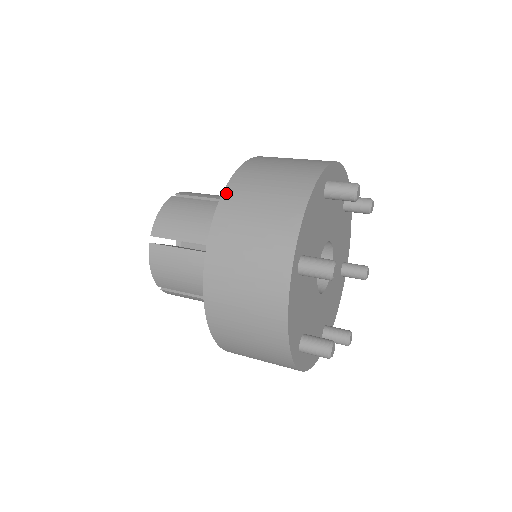
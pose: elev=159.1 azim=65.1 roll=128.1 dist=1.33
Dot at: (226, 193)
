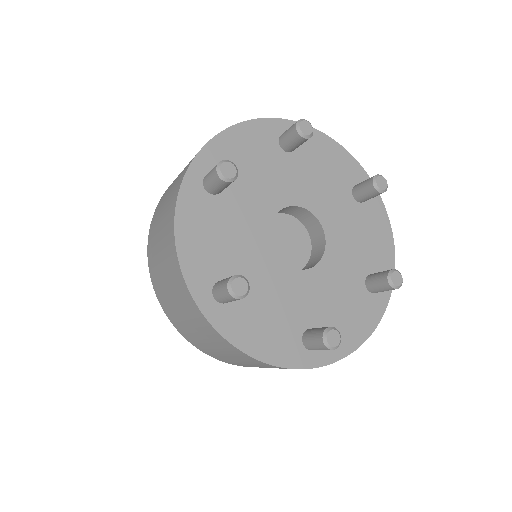
Dot at: occluded
